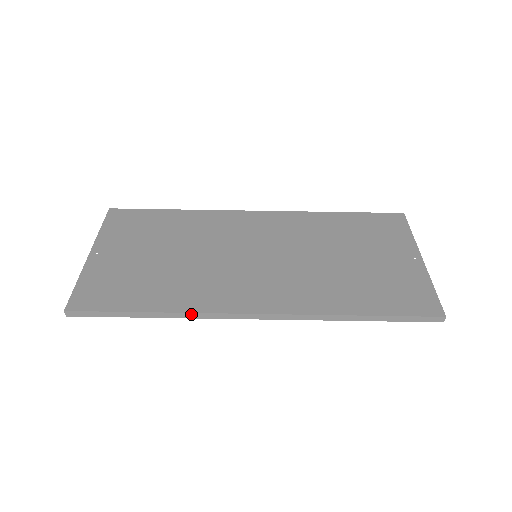
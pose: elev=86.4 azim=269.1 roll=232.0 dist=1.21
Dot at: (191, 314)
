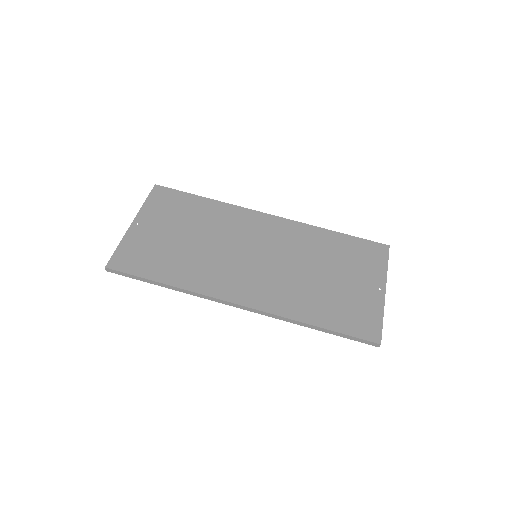
Dot at: (194, 293)
